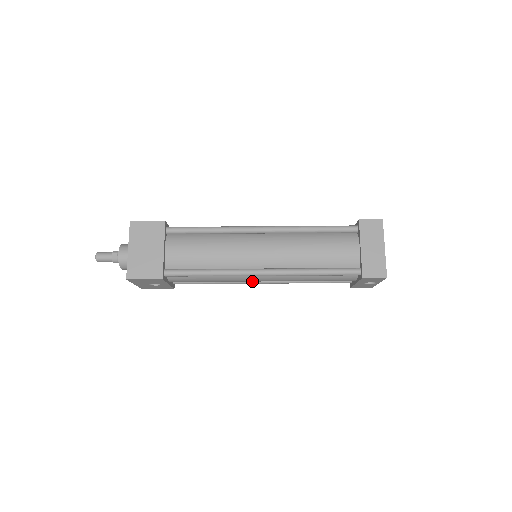
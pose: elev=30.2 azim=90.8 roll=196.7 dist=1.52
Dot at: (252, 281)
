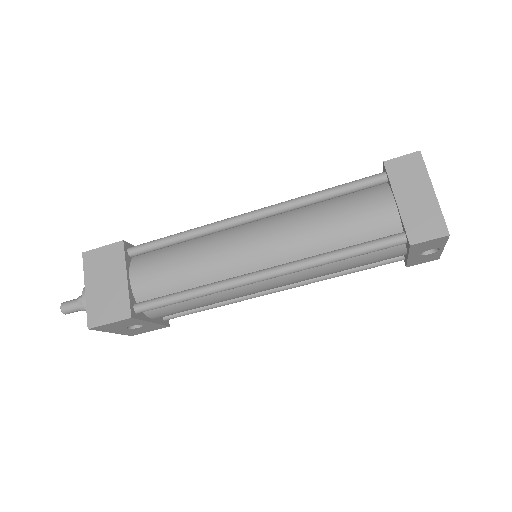
Dot at: occluded
